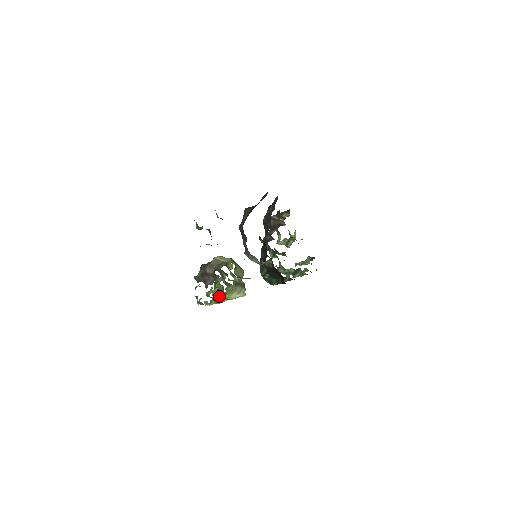
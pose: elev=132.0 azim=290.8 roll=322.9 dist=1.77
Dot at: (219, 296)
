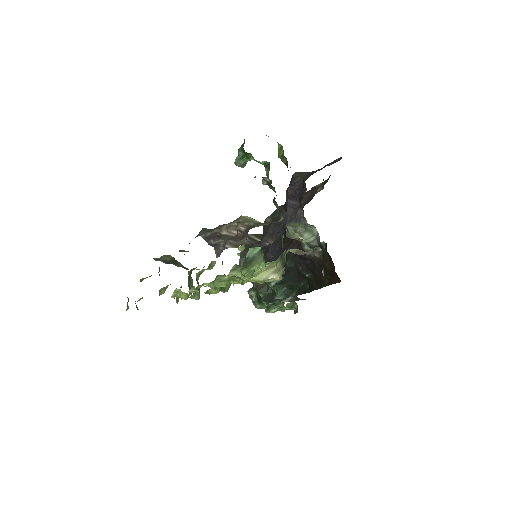
Dot at: (259, 260)
